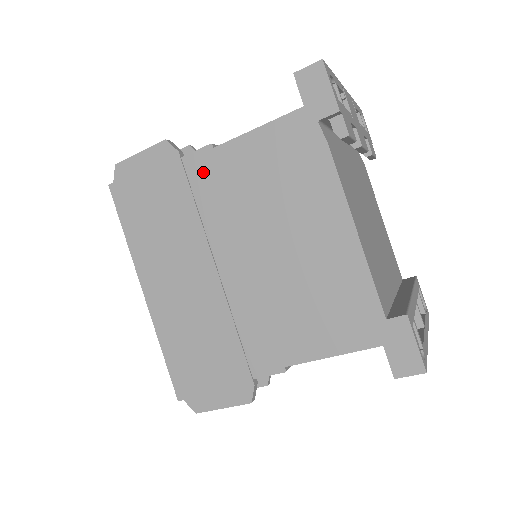
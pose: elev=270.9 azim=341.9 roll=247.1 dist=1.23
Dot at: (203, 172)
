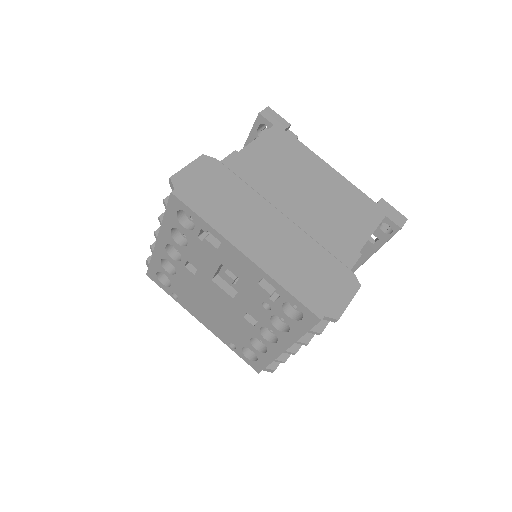
Dot at: (240, 166)
